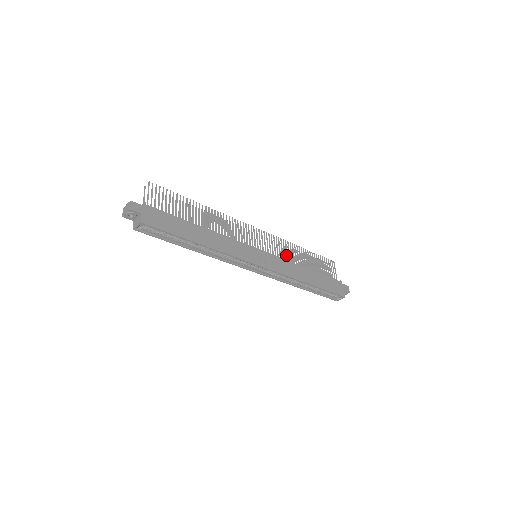
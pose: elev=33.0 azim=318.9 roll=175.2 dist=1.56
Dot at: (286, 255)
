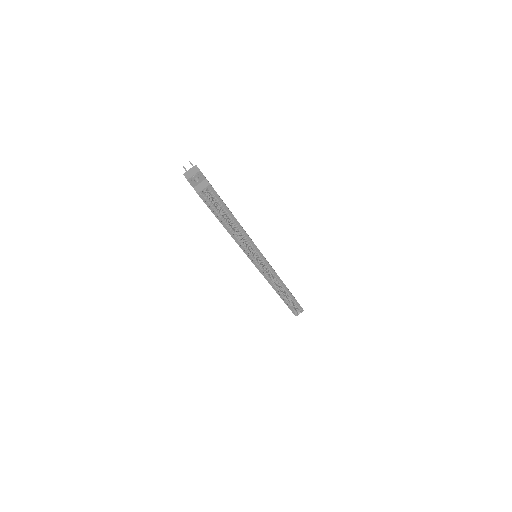
Dot at: occluded
